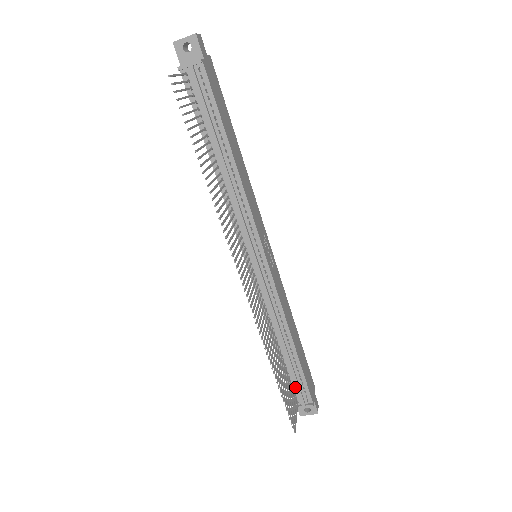
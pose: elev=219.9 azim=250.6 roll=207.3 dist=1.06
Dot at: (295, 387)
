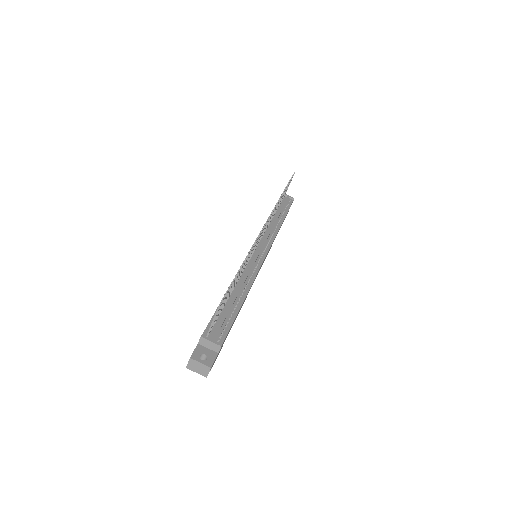
Dot at: (217, 324)
